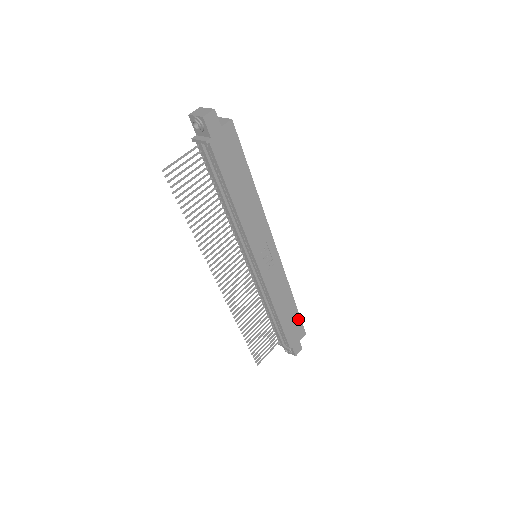
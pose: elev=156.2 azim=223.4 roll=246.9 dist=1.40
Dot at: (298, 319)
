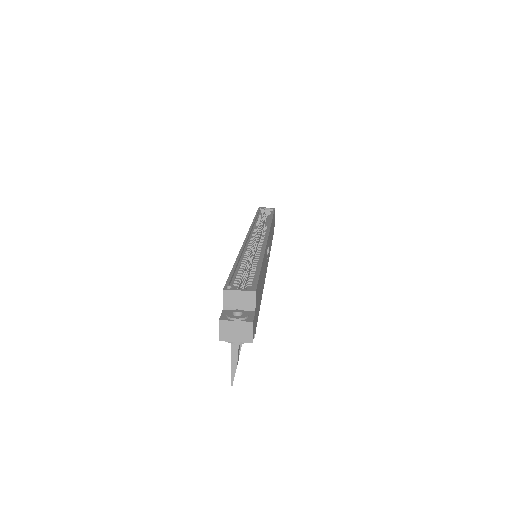
Dot at: occluded
